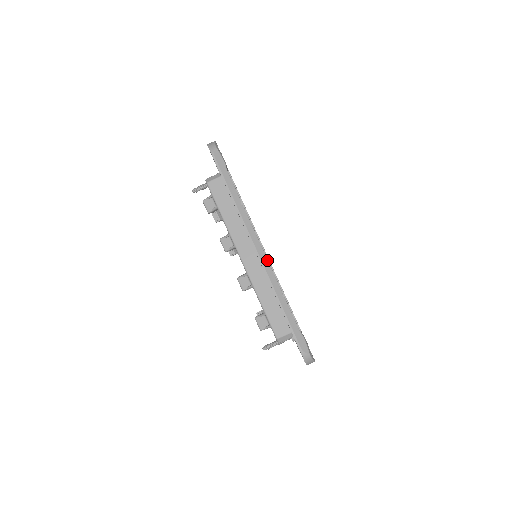
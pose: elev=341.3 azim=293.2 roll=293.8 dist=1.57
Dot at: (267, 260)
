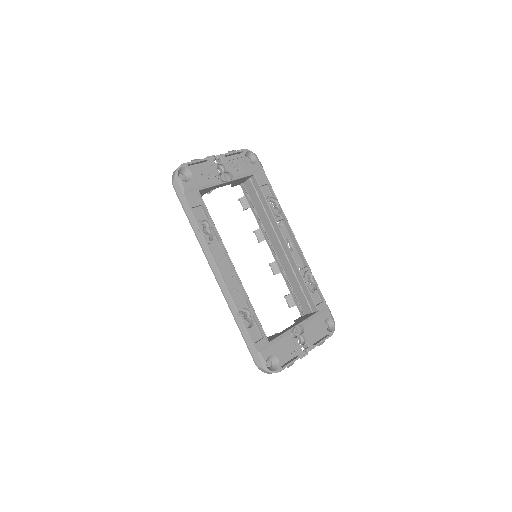
Dot at: (224, 283)
